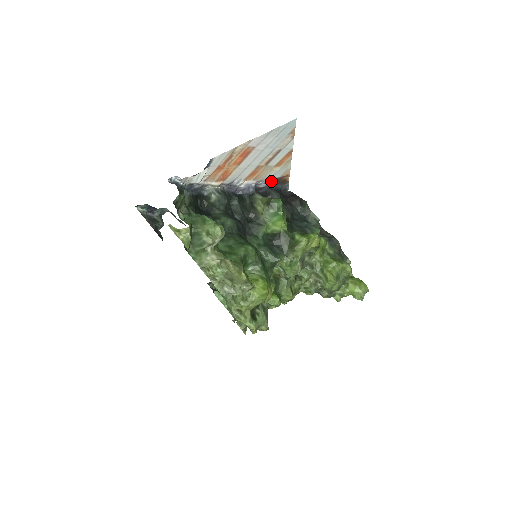
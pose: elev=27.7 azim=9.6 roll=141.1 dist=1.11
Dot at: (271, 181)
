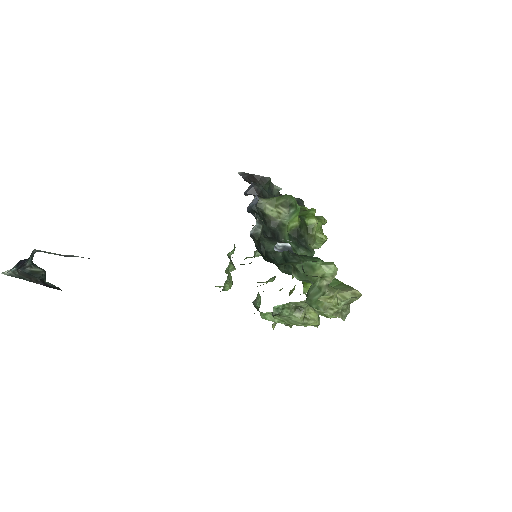
Dot at: occluded
